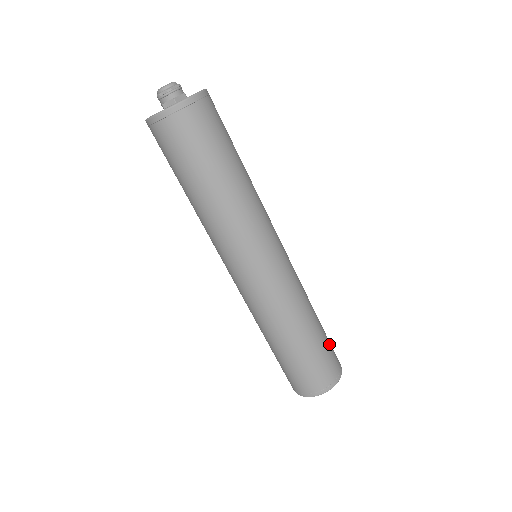
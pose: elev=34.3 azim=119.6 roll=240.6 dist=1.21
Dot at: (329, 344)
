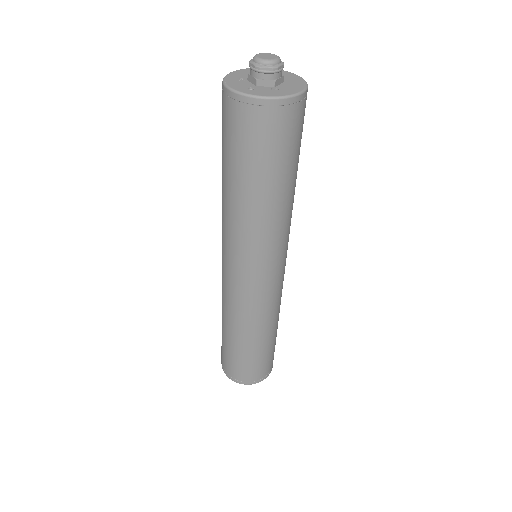
Dot at: occluded
